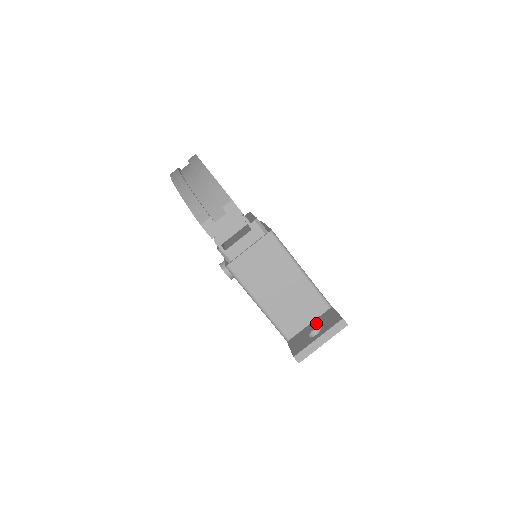
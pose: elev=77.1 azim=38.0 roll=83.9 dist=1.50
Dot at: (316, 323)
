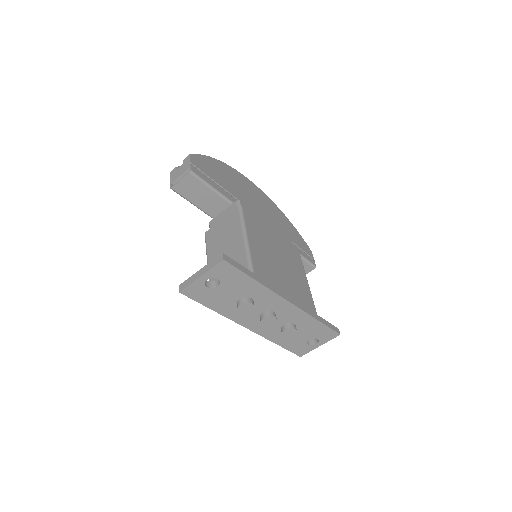
Dot at: occluded
